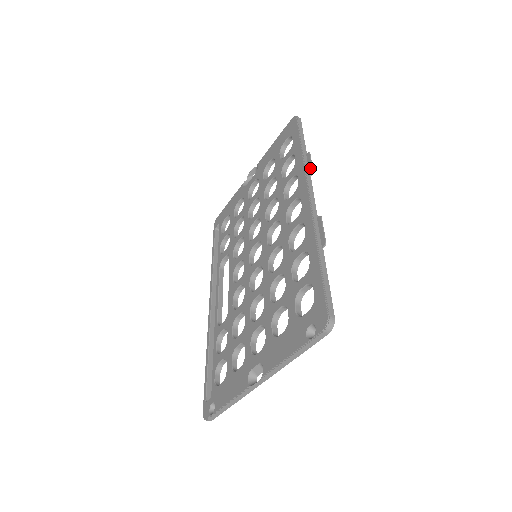
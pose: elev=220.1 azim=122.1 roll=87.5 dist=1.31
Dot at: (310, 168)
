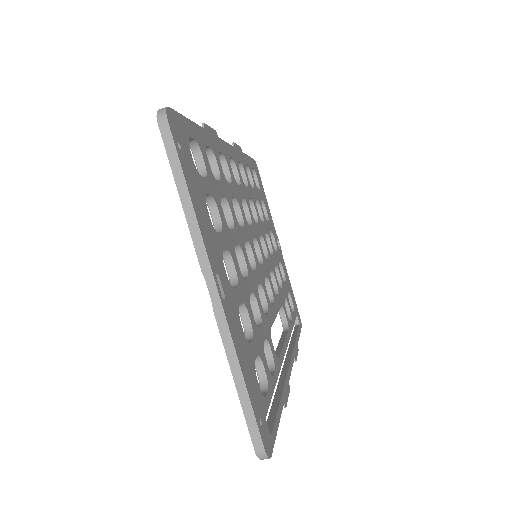
Dot at: occluded
